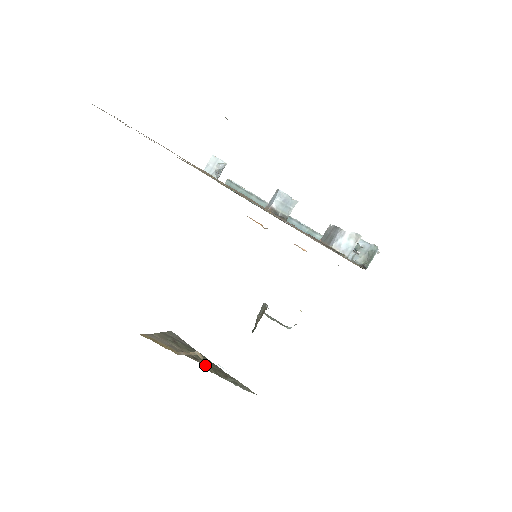
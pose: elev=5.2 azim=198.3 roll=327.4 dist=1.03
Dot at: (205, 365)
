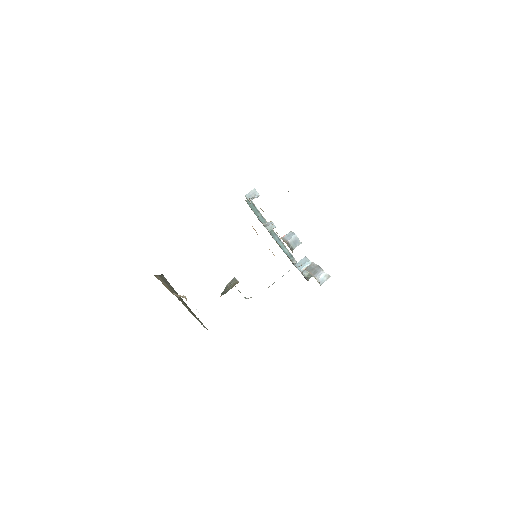
Dot at: (185, 305)
